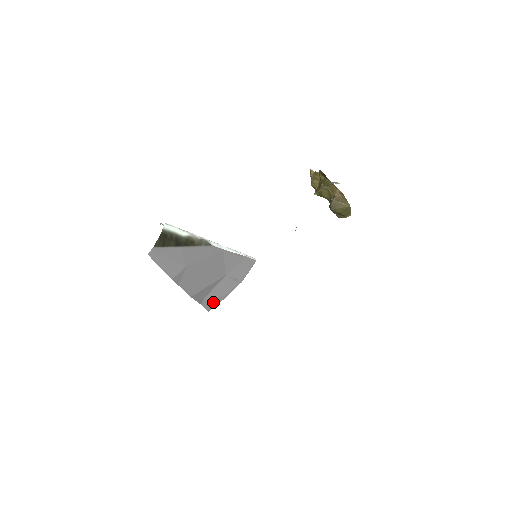
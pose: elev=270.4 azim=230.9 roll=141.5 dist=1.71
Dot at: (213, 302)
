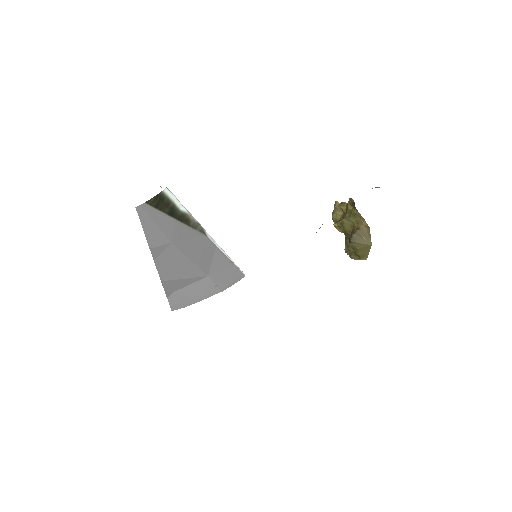
Dot at: (182, 301)
